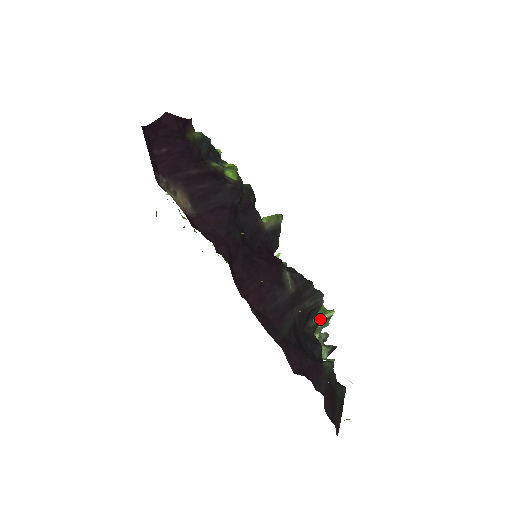
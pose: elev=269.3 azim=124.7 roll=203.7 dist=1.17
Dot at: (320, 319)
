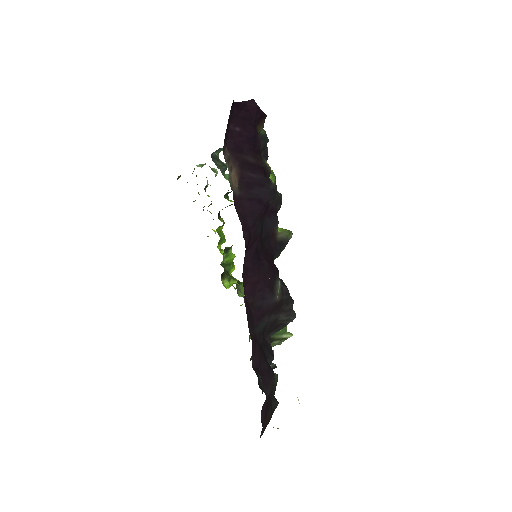
Dot at: (279, 336)
